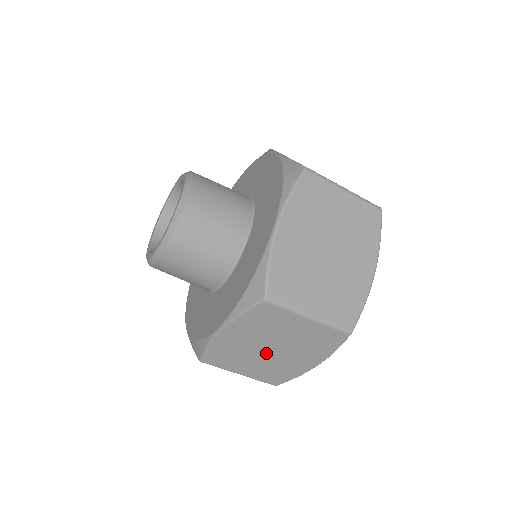
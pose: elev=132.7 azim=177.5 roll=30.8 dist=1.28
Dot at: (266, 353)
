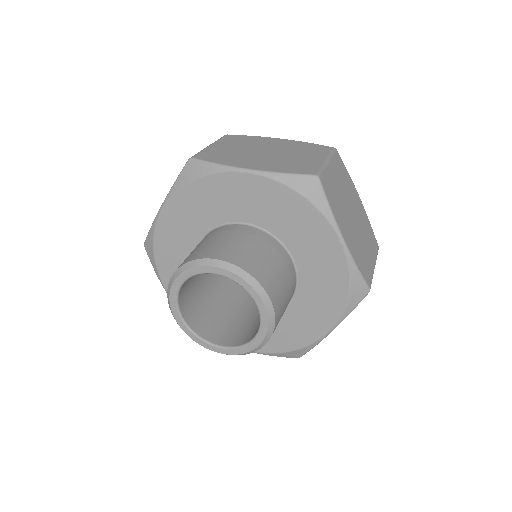
Dot at: occluded
